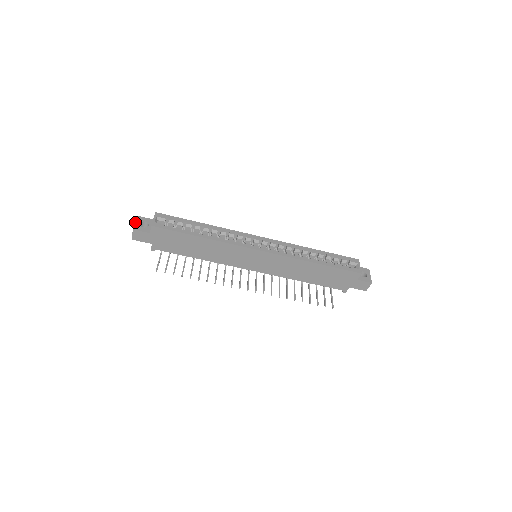
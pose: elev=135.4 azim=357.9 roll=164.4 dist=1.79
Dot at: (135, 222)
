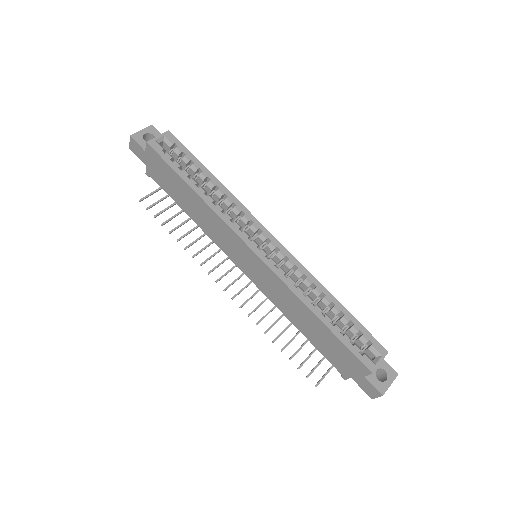
Dot at: occluded
